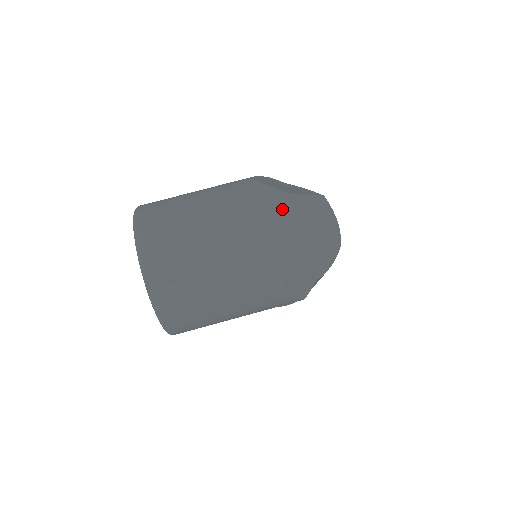
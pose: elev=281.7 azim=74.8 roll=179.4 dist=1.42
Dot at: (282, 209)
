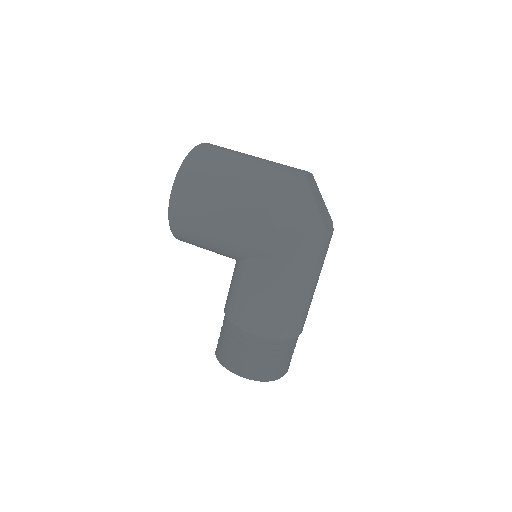
Dot at: occluded
